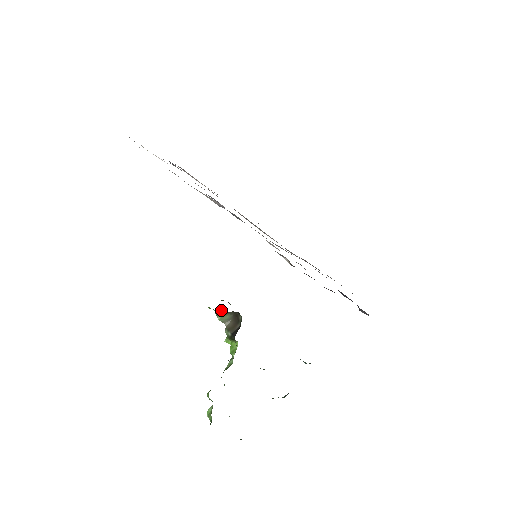
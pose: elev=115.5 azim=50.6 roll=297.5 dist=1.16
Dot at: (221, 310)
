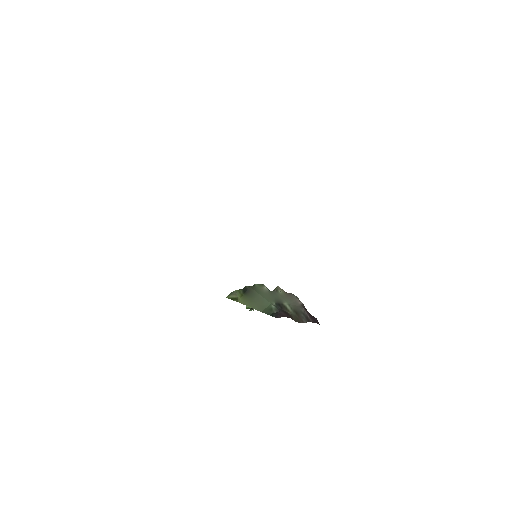
Dot at: occluded
